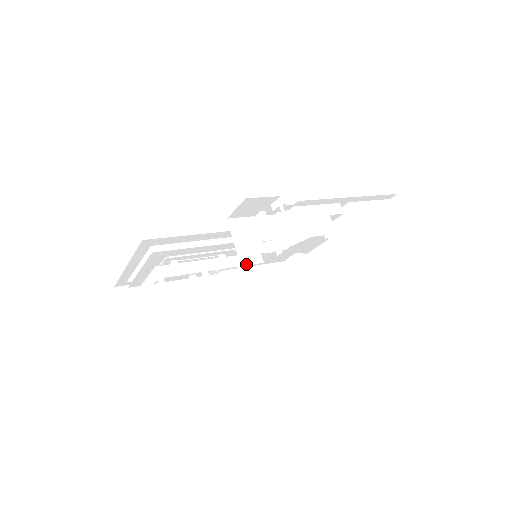
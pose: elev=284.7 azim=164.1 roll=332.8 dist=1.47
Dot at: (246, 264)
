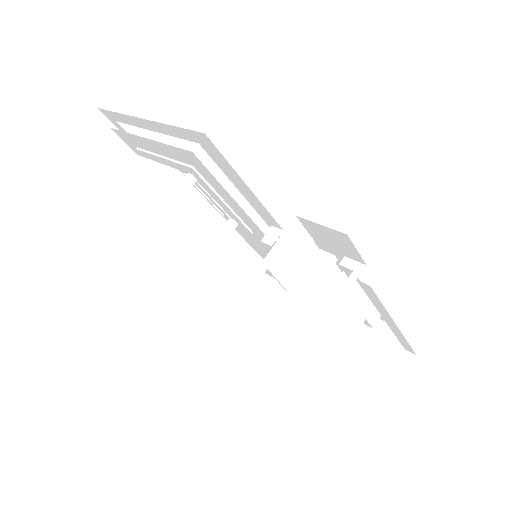
Dot at: (248, 263)
